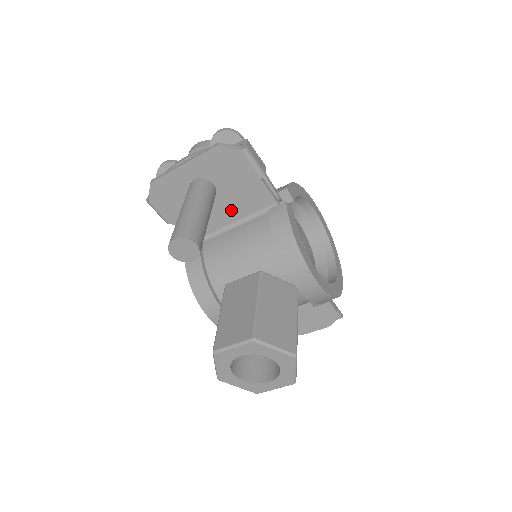
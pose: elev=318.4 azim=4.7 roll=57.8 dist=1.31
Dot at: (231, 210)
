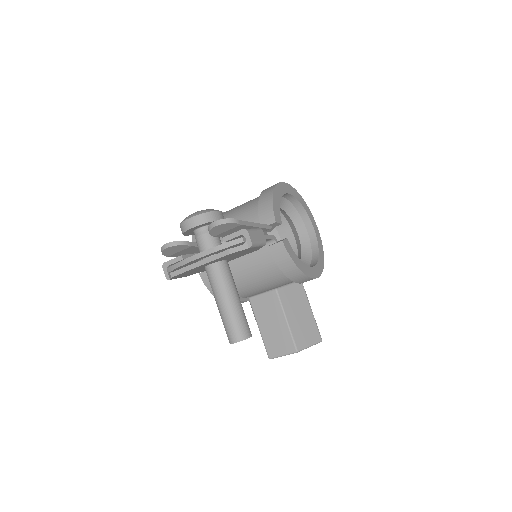
Dot at: occluded
